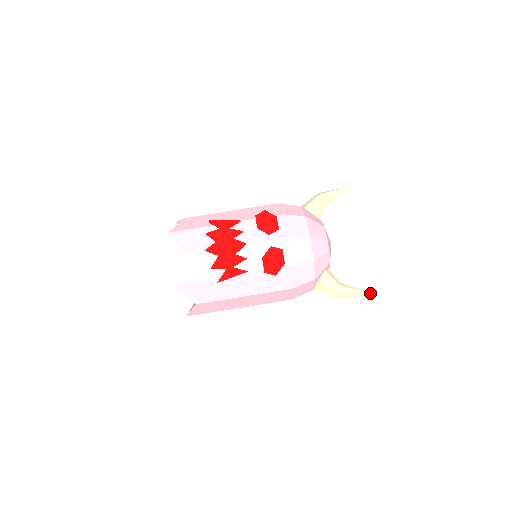
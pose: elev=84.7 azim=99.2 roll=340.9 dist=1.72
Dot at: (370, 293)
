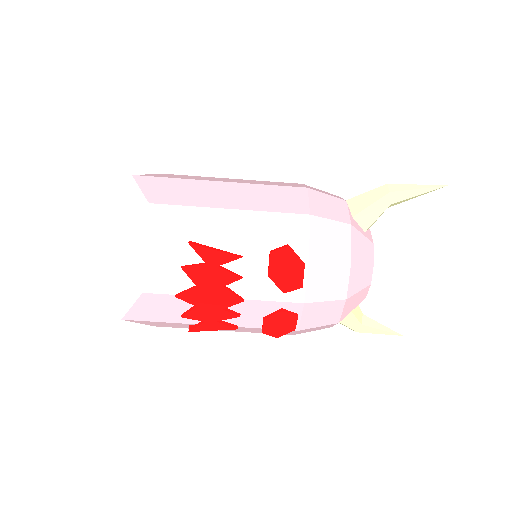
Dot at: (395, 334)
